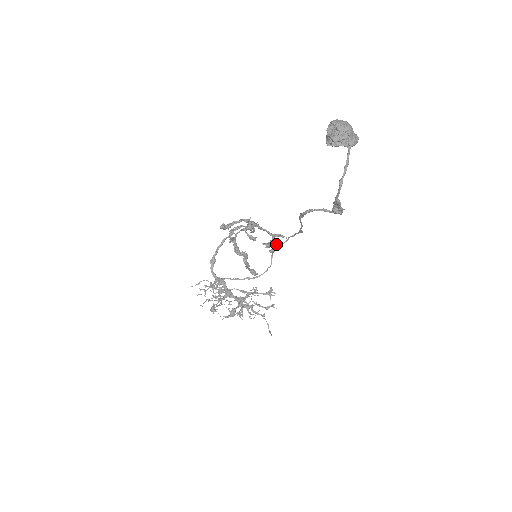
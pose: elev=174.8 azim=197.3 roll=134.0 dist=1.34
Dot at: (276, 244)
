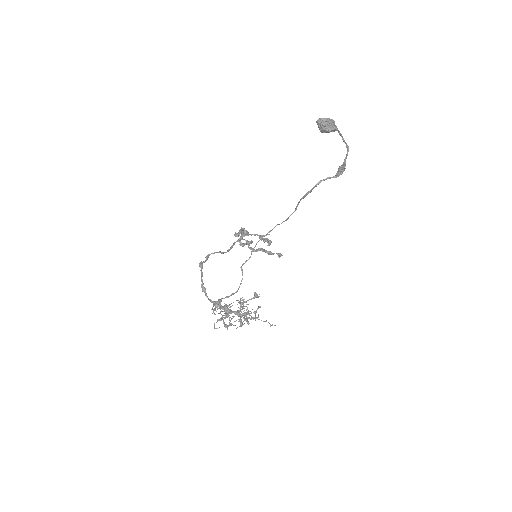
Dot at: occluded
